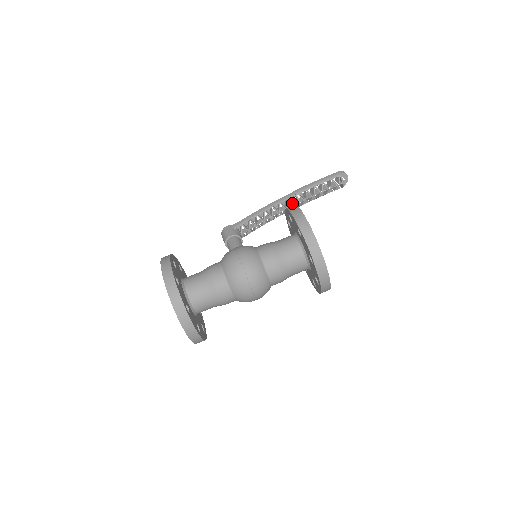
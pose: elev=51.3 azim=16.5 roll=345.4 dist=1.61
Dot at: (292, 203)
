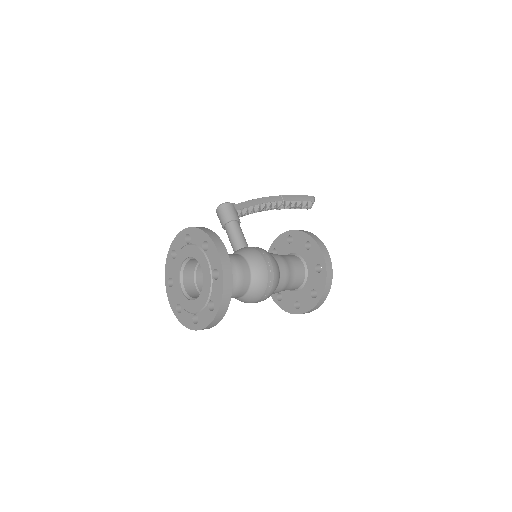
Dot at: (278, 206)
